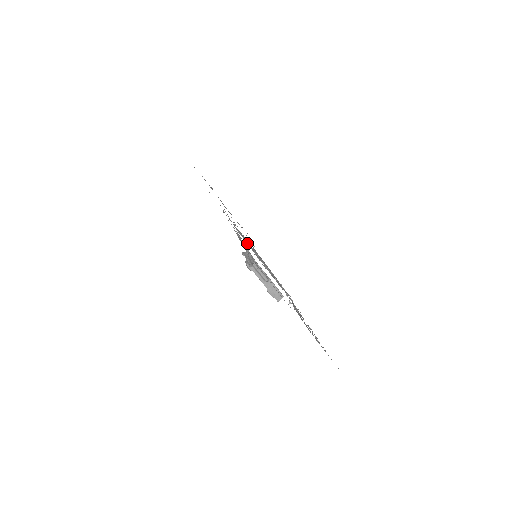
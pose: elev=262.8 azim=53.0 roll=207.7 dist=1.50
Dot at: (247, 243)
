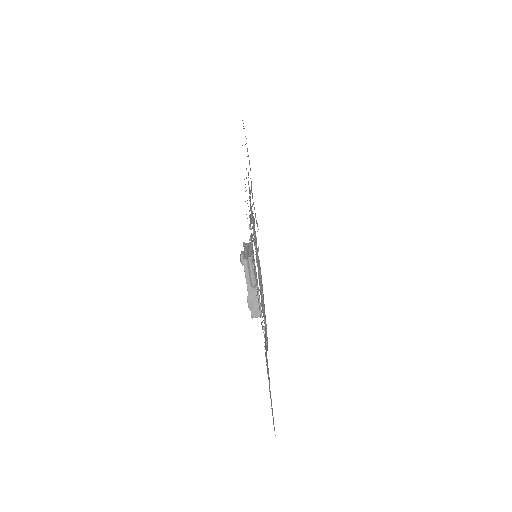
Dot at: occluded
